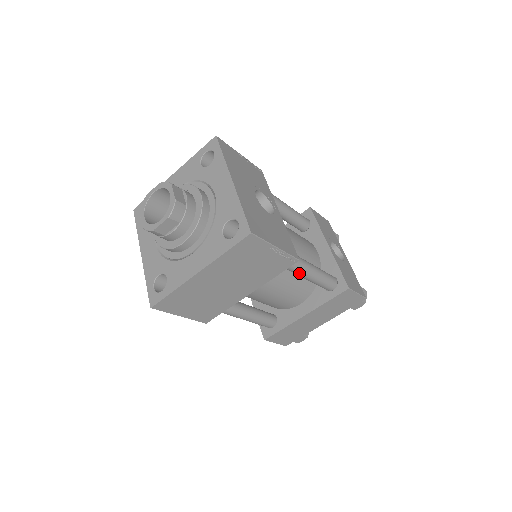
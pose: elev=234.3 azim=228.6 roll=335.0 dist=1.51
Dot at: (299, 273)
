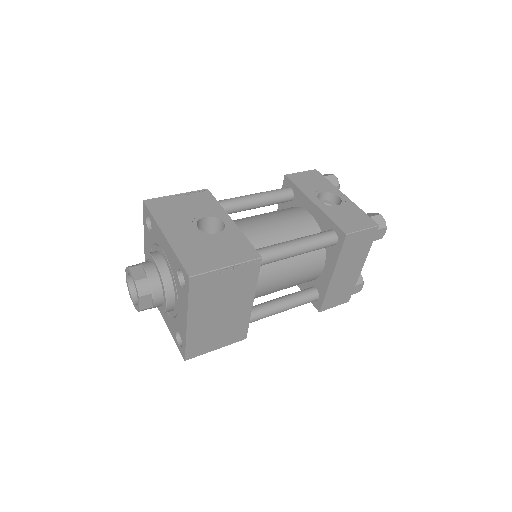
Dot at: (283, 258)
